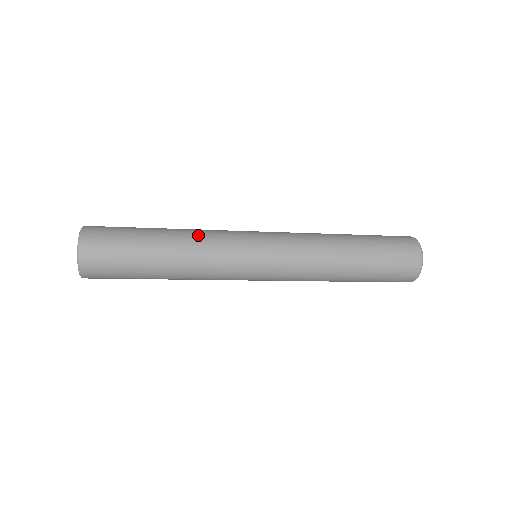
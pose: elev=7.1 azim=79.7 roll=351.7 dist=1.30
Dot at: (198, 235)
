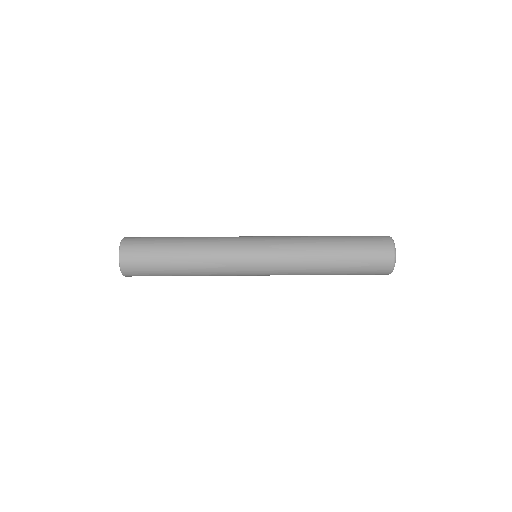
Dot at: (207, 253)
